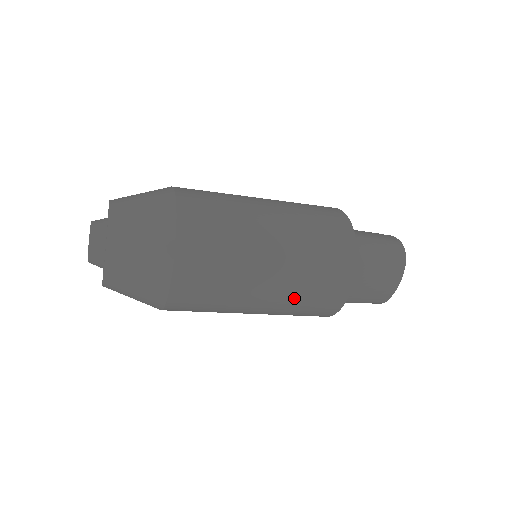
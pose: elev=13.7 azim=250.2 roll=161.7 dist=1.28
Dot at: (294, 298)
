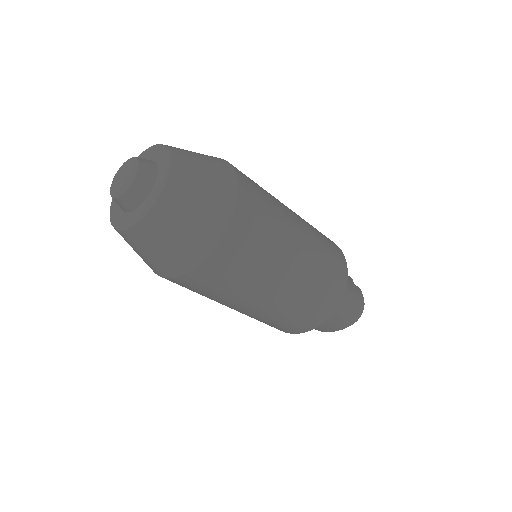
Dot at: (267, 318)
